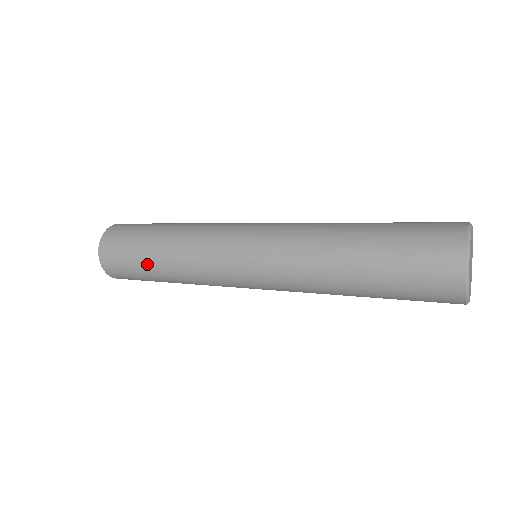
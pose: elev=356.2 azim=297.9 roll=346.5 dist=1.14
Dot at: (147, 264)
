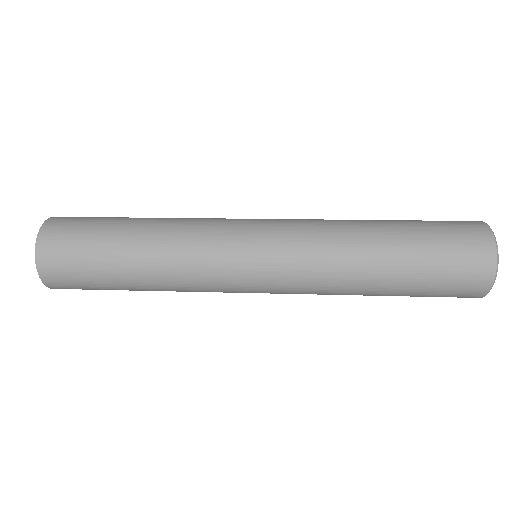
Dot at: (121, 284)
